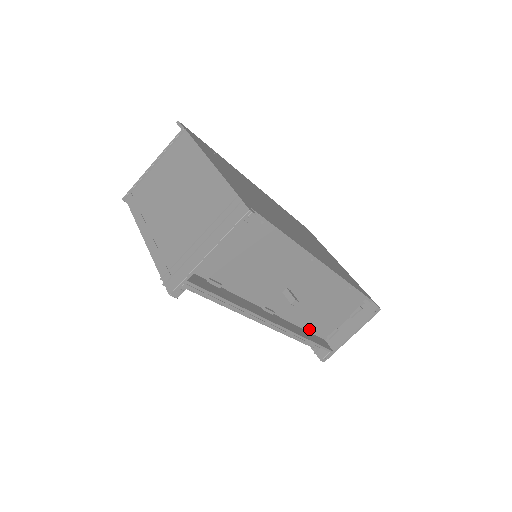
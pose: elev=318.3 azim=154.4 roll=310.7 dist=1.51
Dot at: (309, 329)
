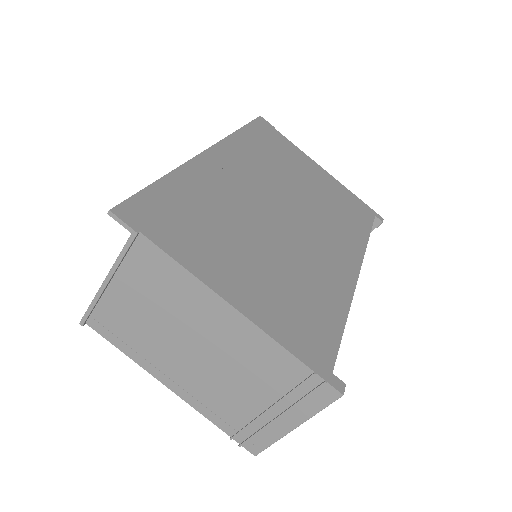
Dot at: occluded
